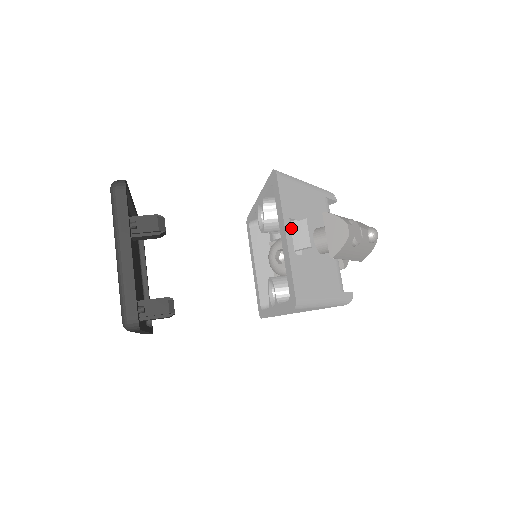
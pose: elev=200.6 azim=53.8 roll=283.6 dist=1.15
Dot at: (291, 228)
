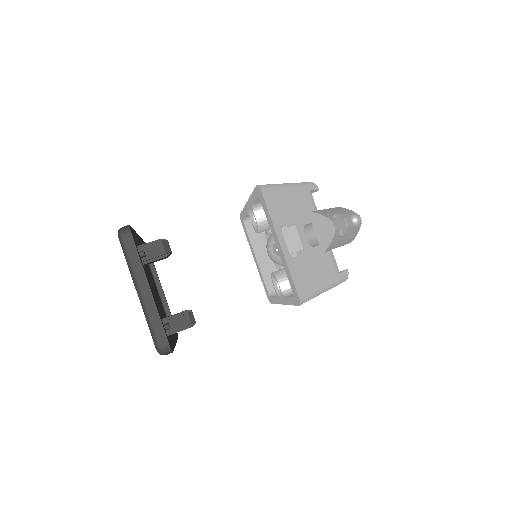
Dot at: (283, 235)
